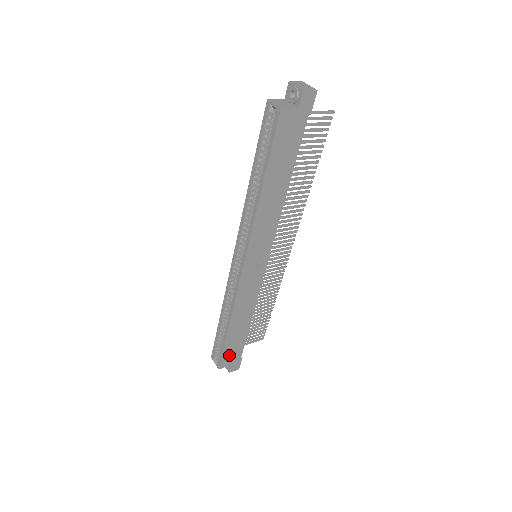
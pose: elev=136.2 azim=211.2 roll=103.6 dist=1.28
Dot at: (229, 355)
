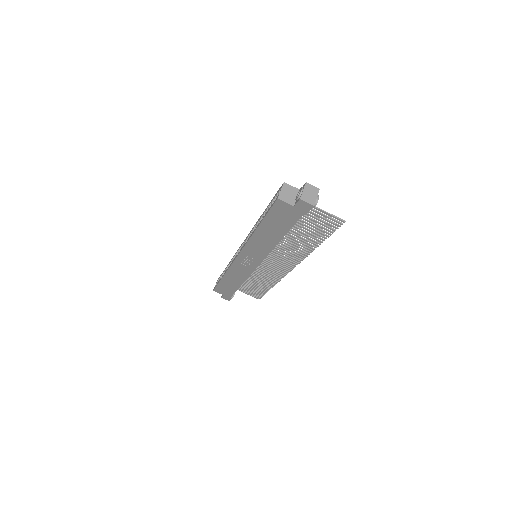
Dot at: (222, 289)
